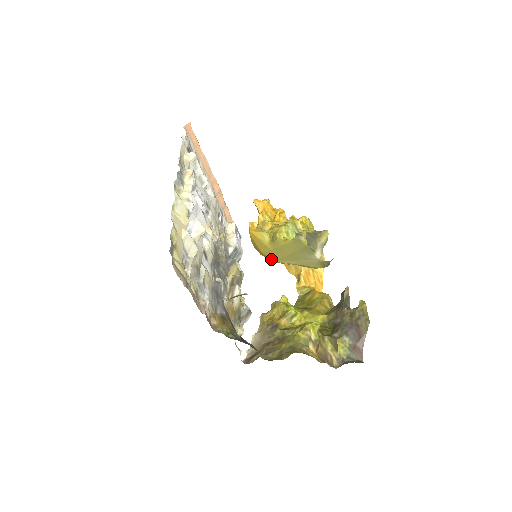
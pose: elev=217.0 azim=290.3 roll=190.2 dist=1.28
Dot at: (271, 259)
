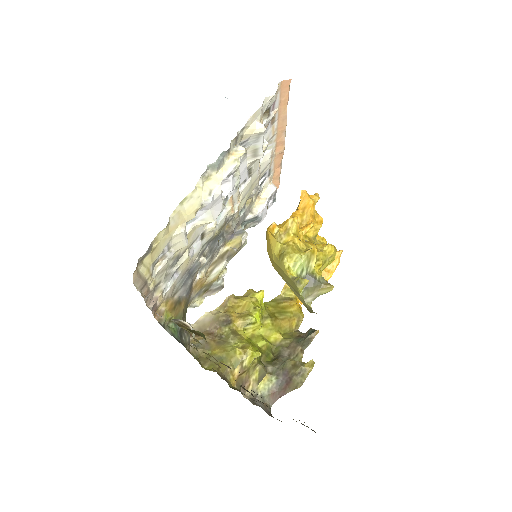
Dot at: (271, 262)
